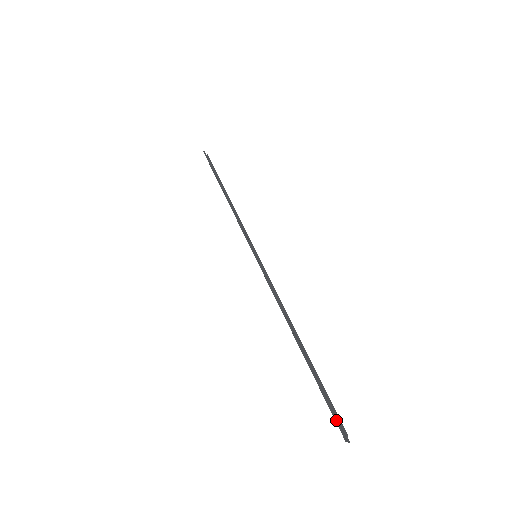
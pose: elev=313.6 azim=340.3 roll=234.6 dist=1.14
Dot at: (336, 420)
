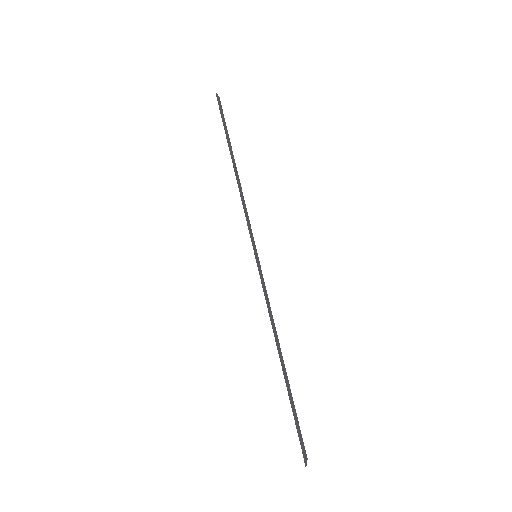
Dot at: (302, 447)
